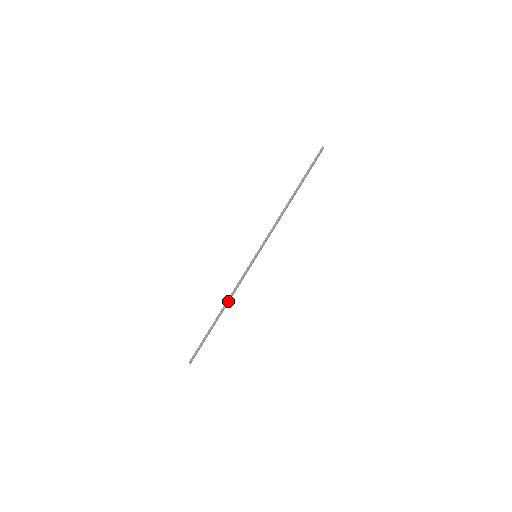
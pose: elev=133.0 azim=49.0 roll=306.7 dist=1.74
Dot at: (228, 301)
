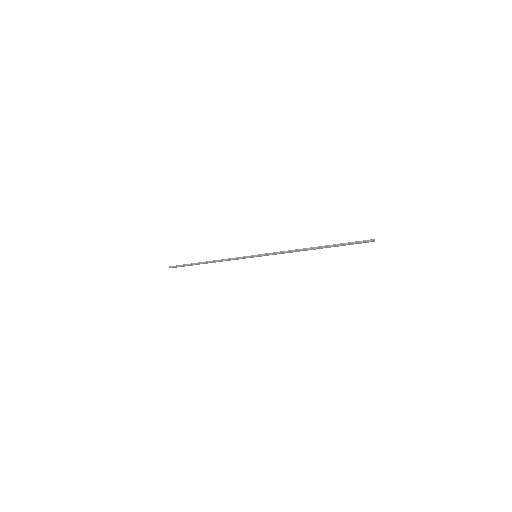
Dot at: (216, 261)
